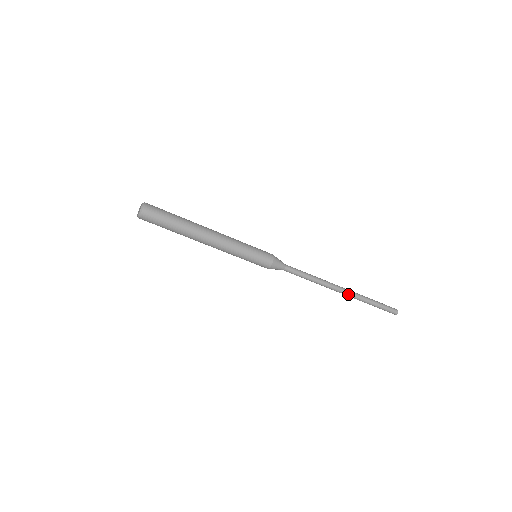
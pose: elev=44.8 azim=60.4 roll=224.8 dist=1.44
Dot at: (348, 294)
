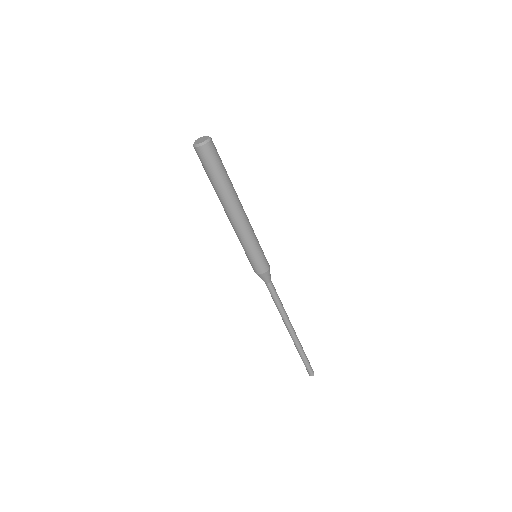
Dot at: (294, 337)
